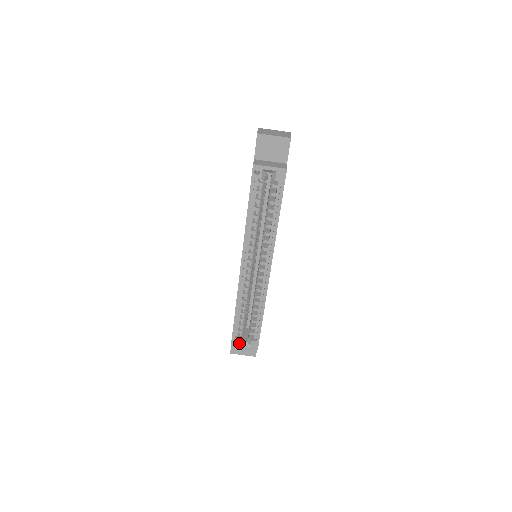
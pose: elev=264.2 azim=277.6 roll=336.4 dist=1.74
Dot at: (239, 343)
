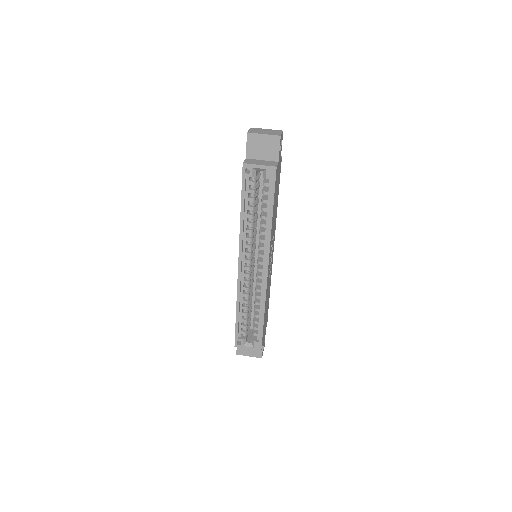
Dot at: (242, 344)
